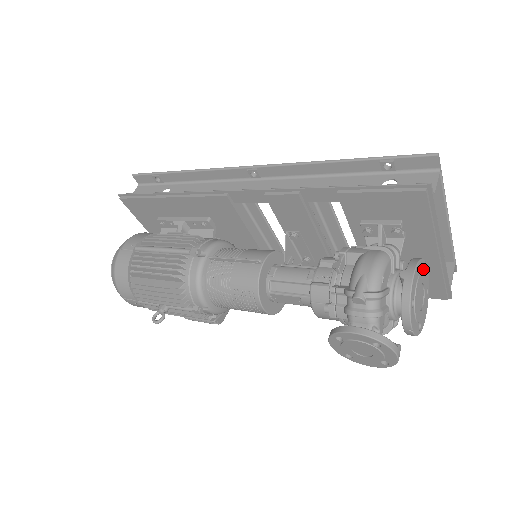
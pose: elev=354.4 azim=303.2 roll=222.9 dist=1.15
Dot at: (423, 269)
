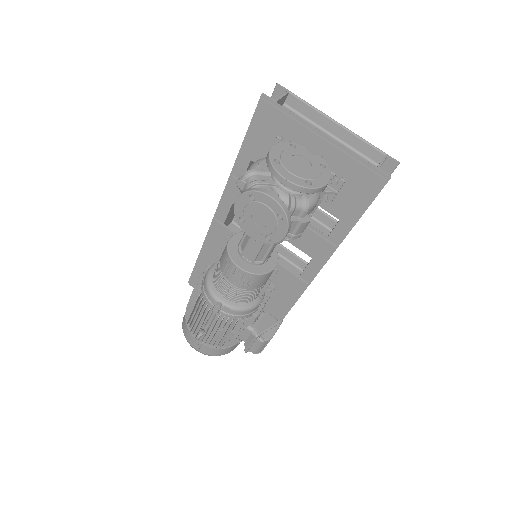
Dot at: (301, 149)
